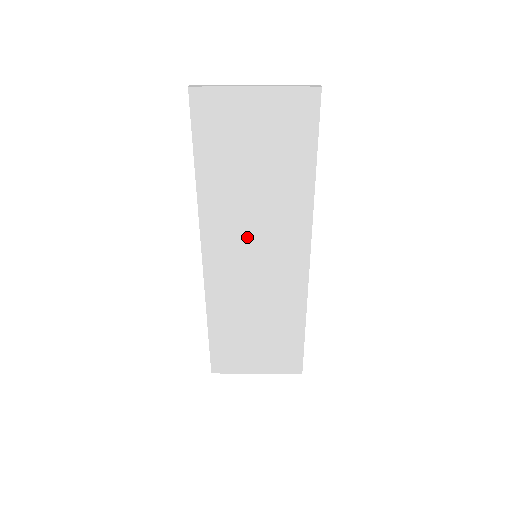
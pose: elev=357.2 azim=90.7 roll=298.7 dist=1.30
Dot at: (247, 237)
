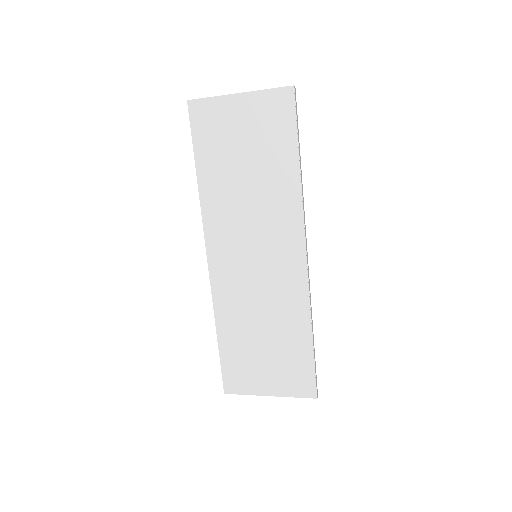
Dot at: (245, 235)
